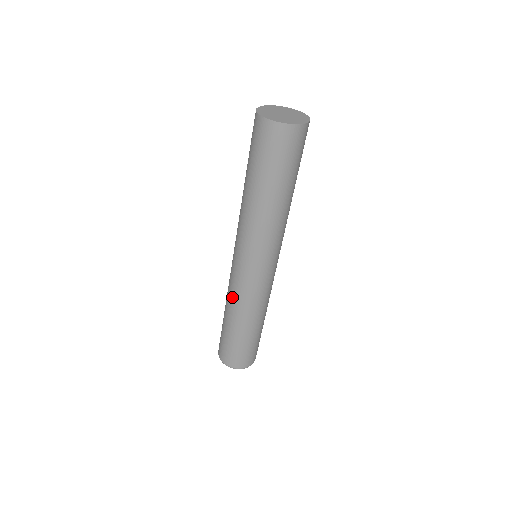
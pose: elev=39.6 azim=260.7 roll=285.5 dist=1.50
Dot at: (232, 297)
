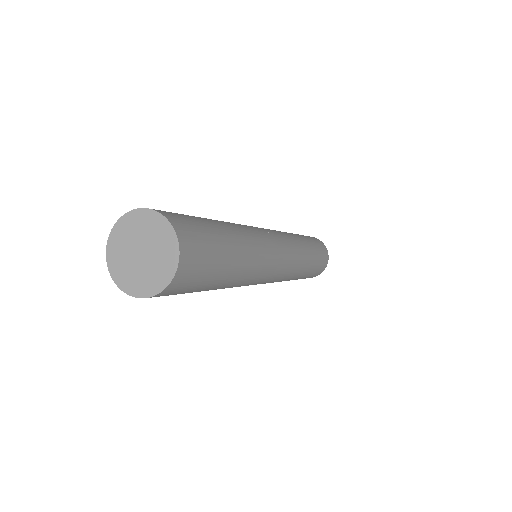
Dot at: occluded
